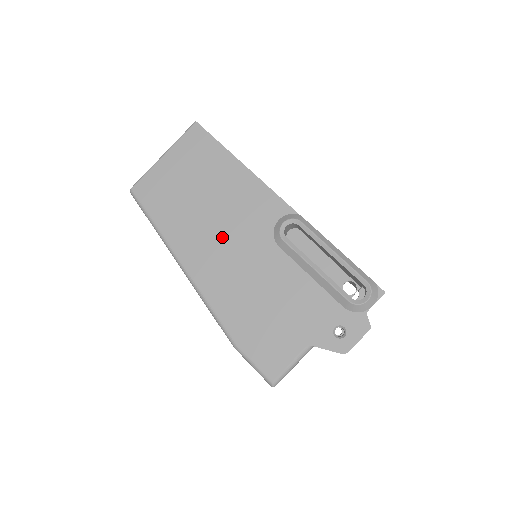
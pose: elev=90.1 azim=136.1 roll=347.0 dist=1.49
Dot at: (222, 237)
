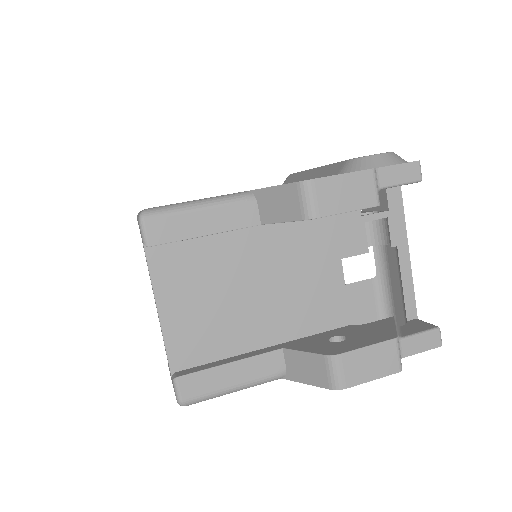
Dot at: occluded
